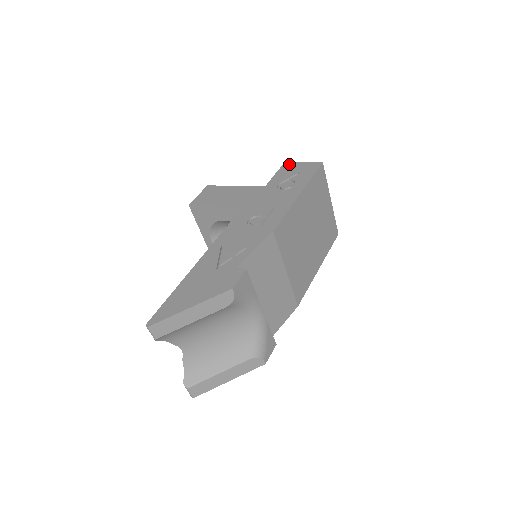
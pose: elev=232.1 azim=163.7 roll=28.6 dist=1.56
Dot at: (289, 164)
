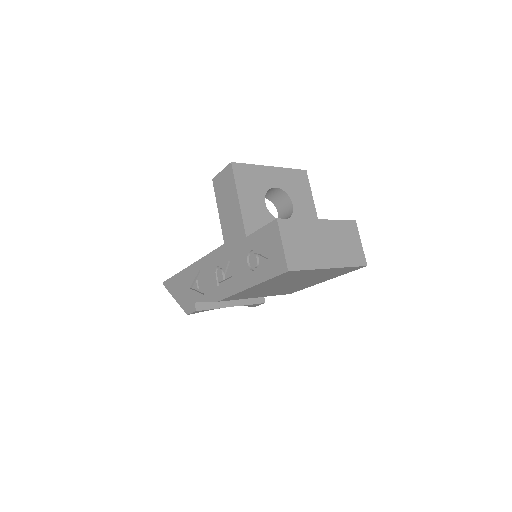
Dot at: (275, 229)
